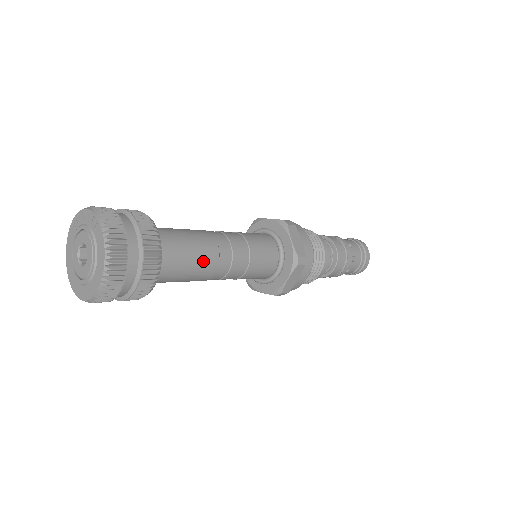
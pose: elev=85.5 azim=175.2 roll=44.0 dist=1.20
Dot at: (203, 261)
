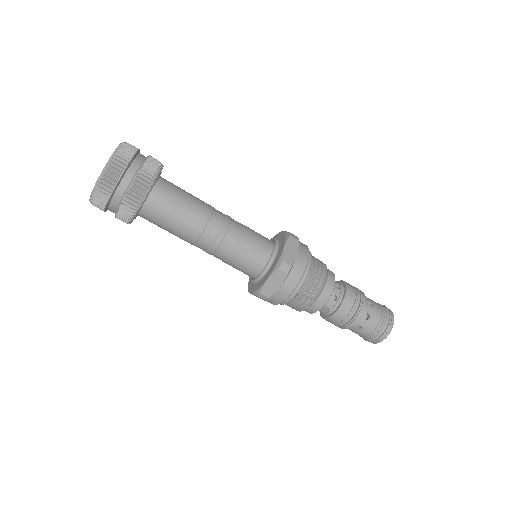
Dot at: (190, 219)
